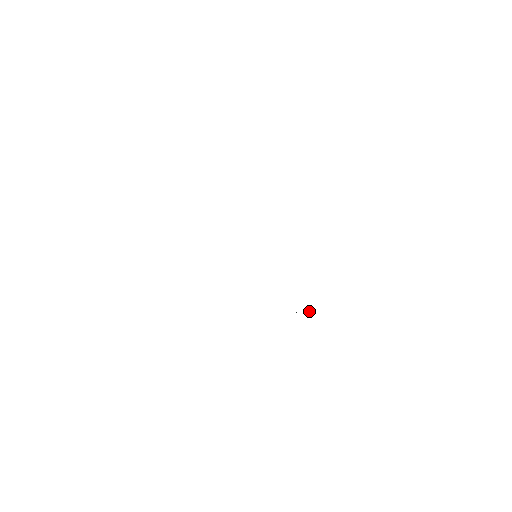
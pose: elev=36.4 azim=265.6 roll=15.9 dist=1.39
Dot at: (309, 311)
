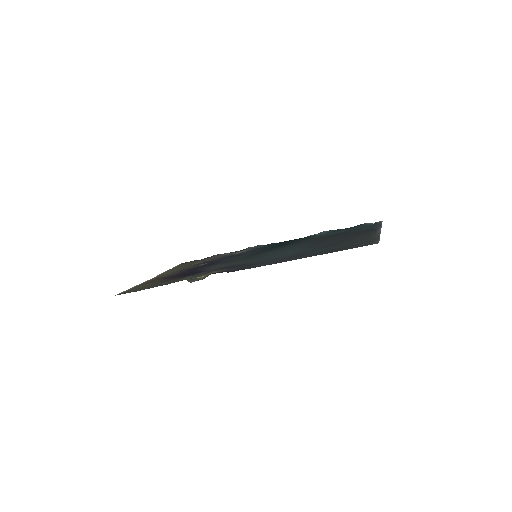
Dot at: (321, 232)
